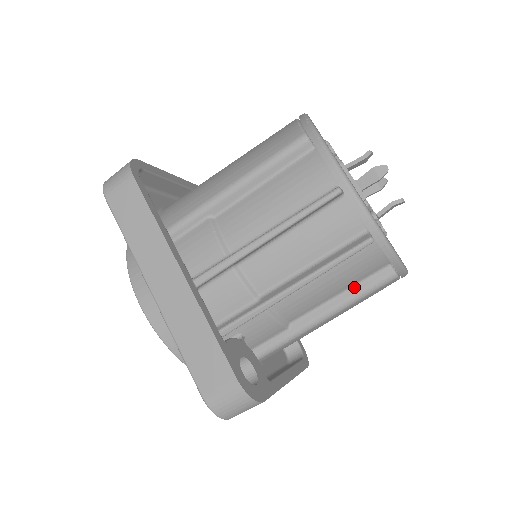
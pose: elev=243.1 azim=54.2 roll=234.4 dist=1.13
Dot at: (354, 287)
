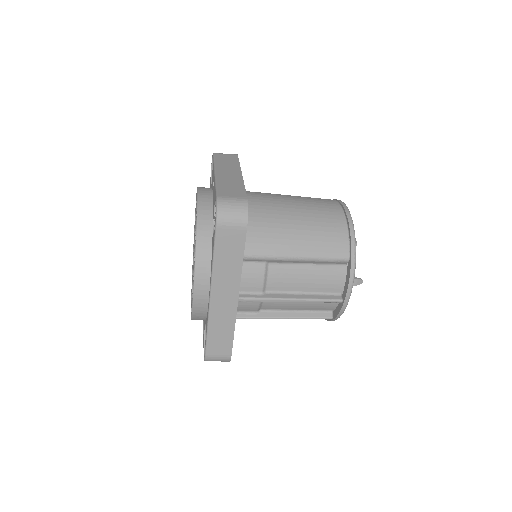
Dot at: occluded
